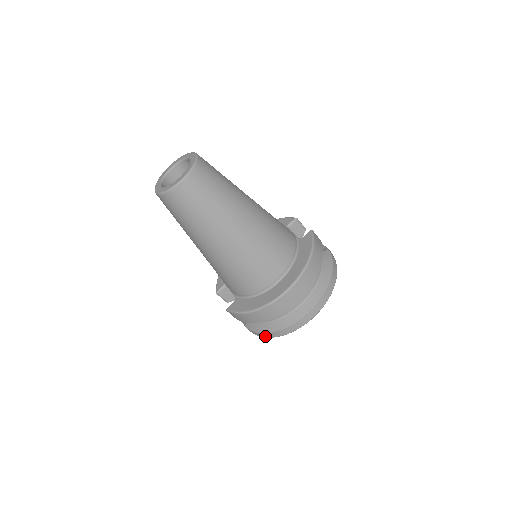
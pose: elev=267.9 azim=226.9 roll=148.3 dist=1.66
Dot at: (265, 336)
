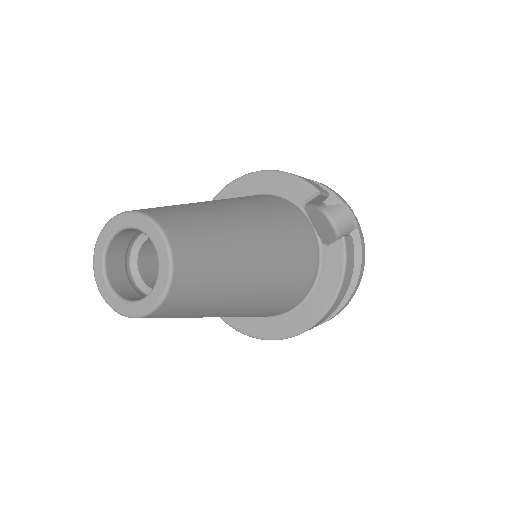
Dot at: occluded
